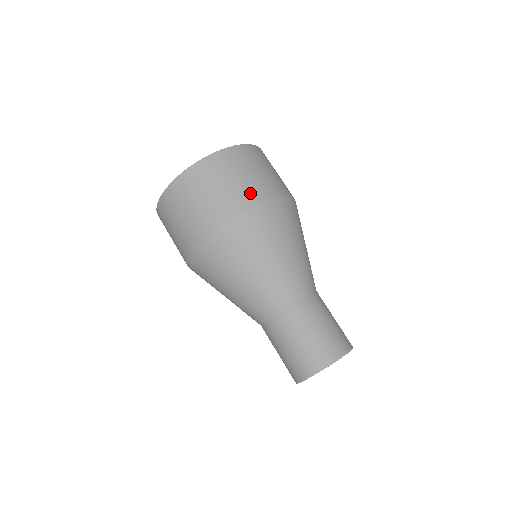
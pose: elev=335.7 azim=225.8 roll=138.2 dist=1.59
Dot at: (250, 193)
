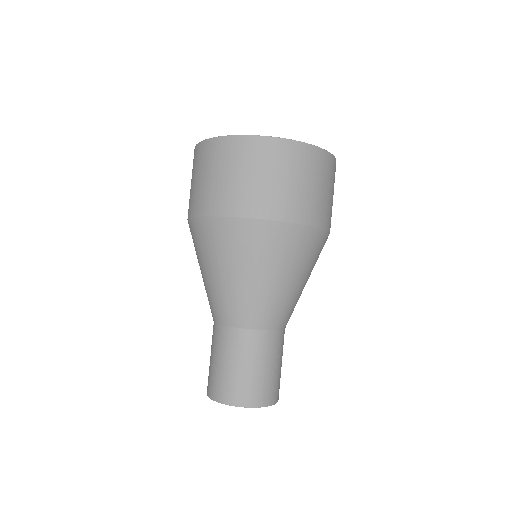
Dot at: (309, 209)
